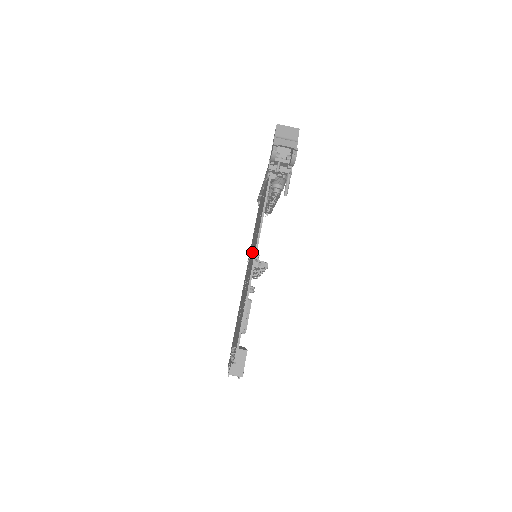
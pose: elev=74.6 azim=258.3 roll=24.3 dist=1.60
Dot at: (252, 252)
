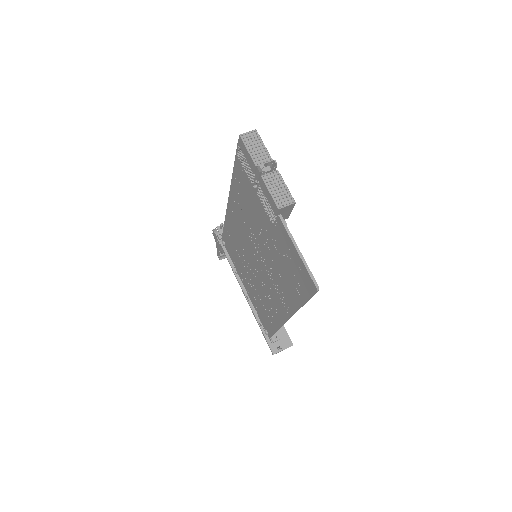
Dot at: (248, 253)
